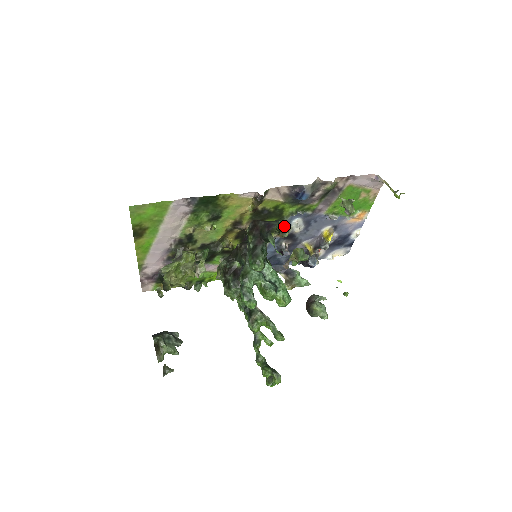
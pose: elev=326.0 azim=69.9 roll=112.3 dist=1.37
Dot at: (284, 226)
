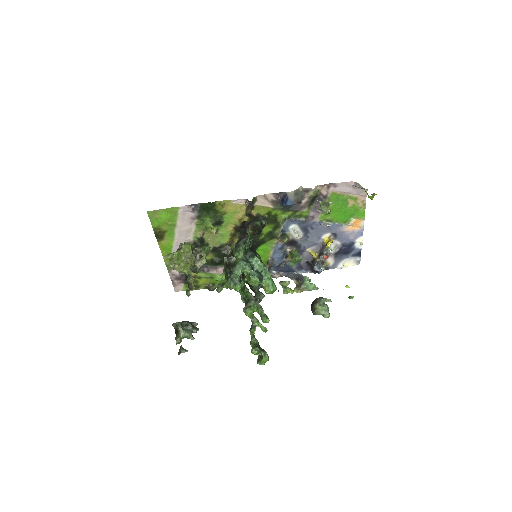
Dot at: (281, 231)
